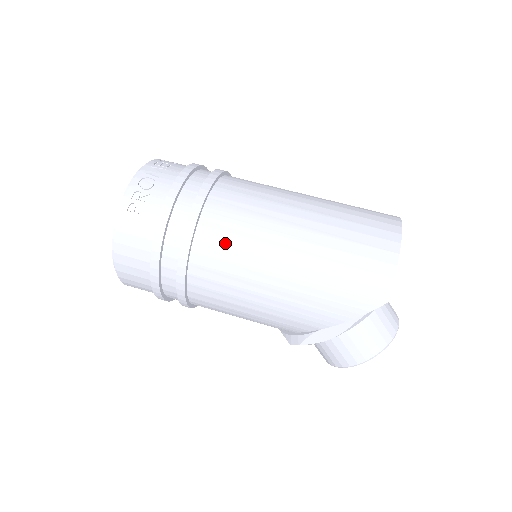
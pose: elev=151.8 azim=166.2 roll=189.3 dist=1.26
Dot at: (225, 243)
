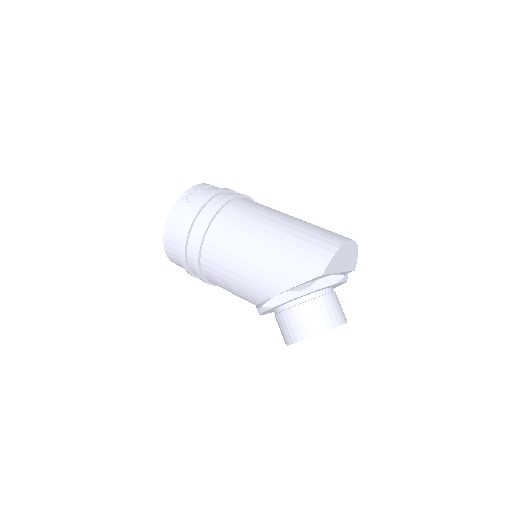
Dot at: (231, 224)
